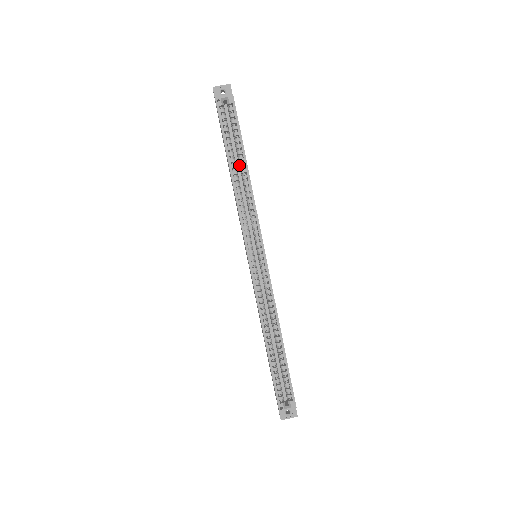
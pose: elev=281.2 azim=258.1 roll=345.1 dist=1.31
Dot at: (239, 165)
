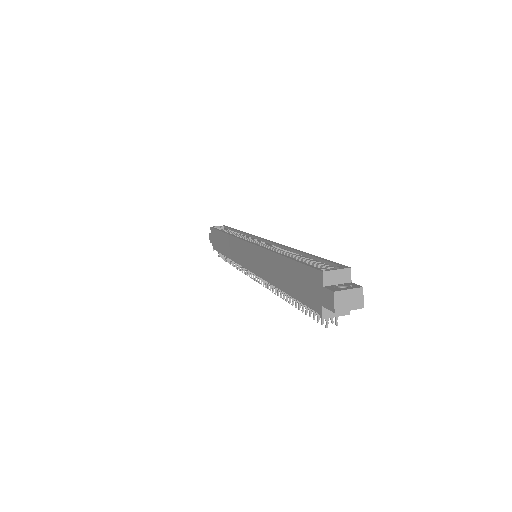
Dot at: occluded
